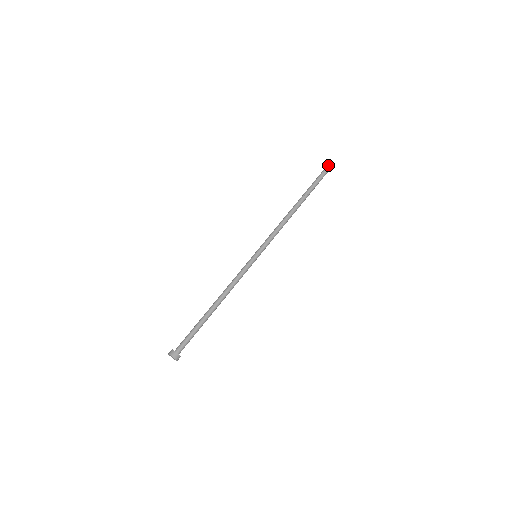
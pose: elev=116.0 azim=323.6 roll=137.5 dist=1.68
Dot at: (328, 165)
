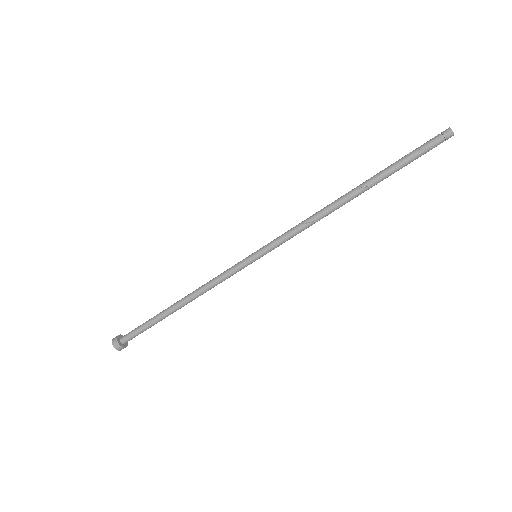
Dot at: (452, 134)
